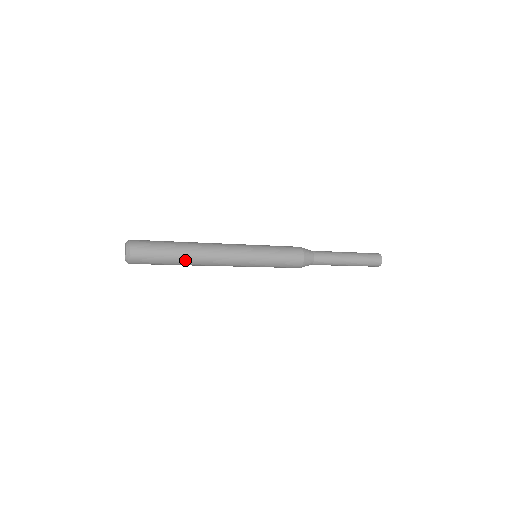
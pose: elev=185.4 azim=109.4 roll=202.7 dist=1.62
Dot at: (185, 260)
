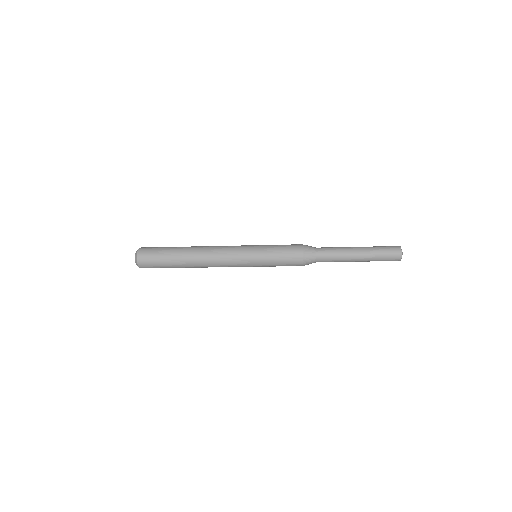
Dot at: (186, 267)
